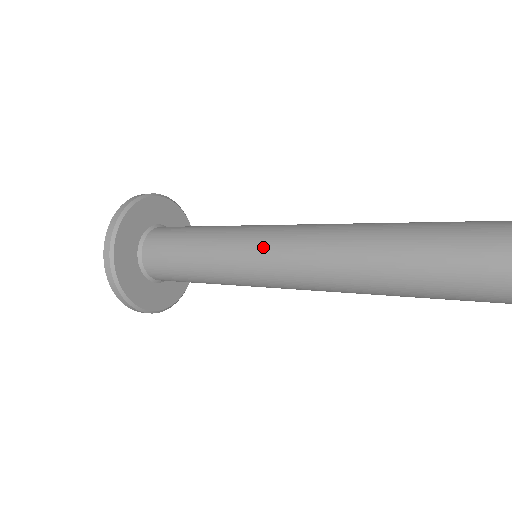
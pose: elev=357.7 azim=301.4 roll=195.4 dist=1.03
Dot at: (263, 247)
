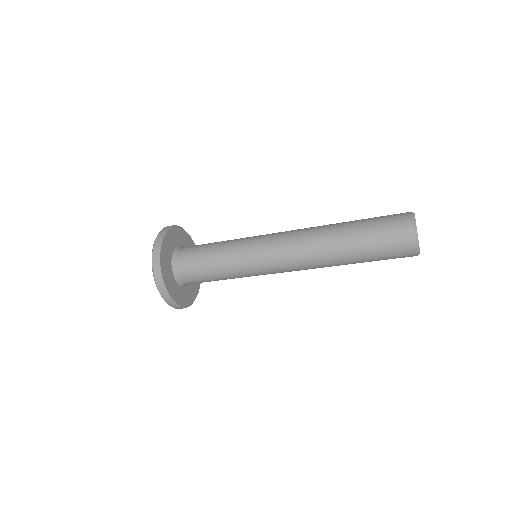
Dot at: (266, 236)
